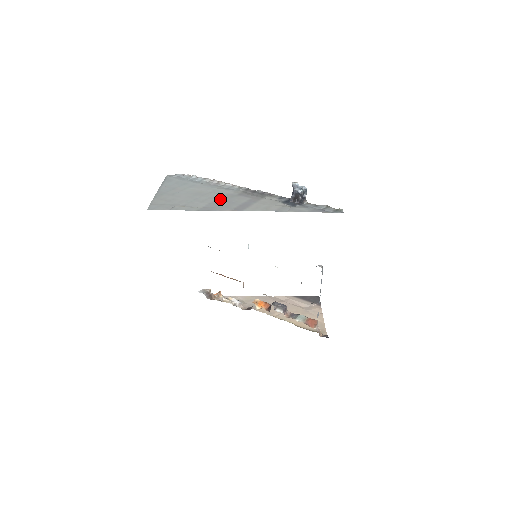
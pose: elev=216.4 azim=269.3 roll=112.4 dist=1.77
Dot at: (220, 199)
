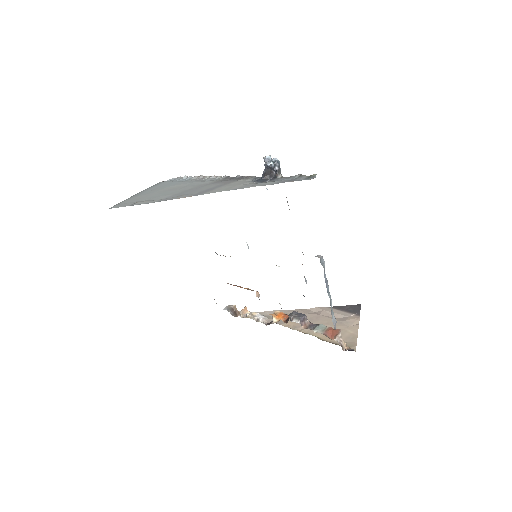
Dot at: (188, 190)
